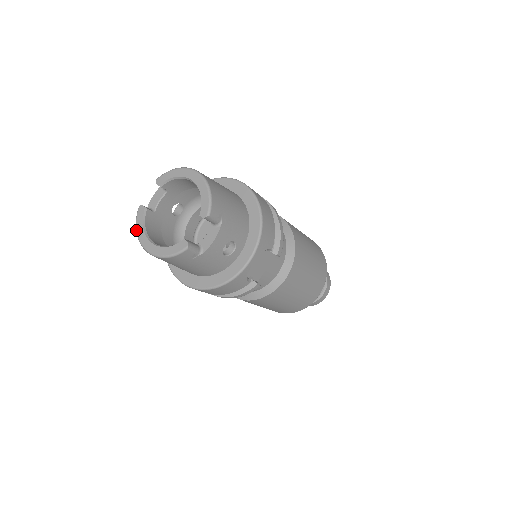
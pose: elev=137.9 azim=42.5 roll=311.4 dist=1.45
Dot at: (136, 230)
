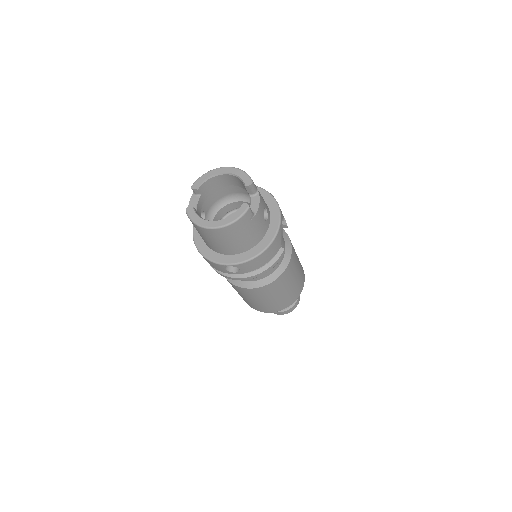
Dot at: (194, 222)
